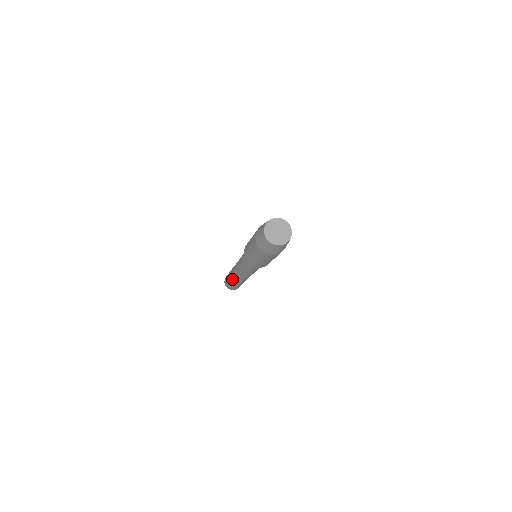
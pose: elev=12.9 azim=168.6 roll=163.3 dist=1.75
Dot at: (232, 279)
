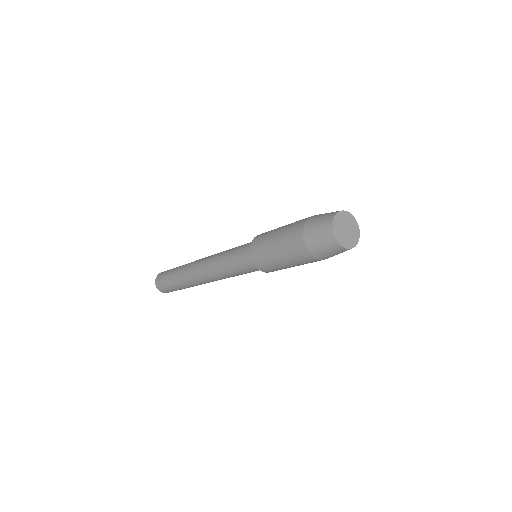
Dot at: (181, 270)
